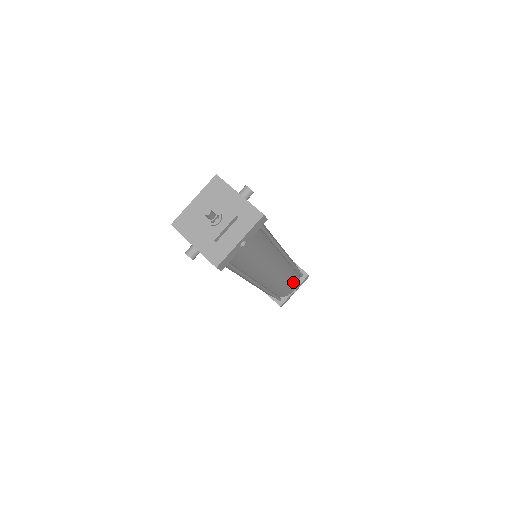
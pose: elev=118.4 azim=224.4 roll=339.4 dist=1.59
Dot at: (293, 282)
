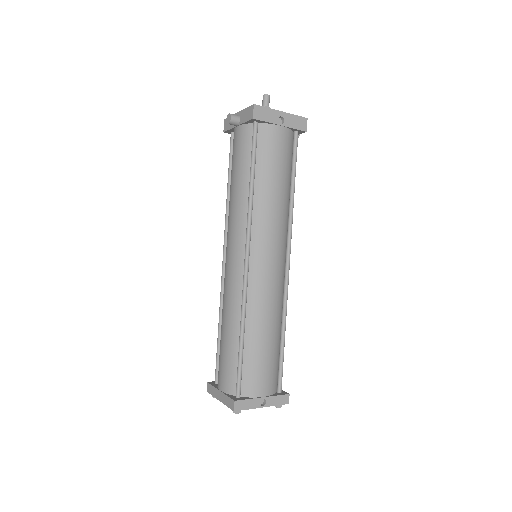
Dot at: (271, 363)
